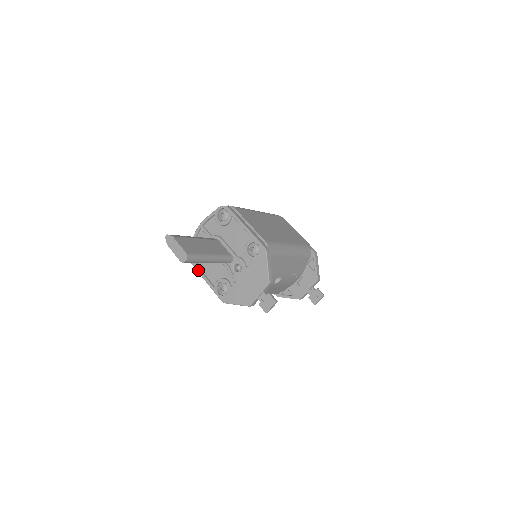
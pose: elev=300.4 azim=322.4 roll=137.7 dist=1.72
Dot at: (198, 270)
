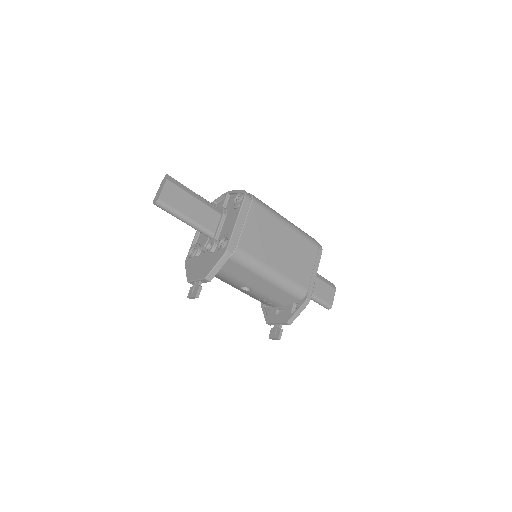
Dot at: occluded
